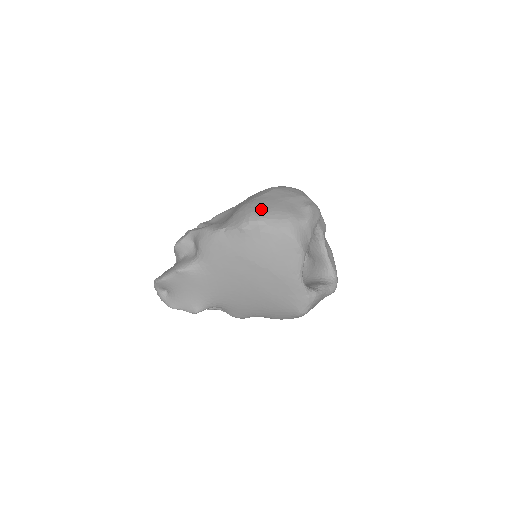
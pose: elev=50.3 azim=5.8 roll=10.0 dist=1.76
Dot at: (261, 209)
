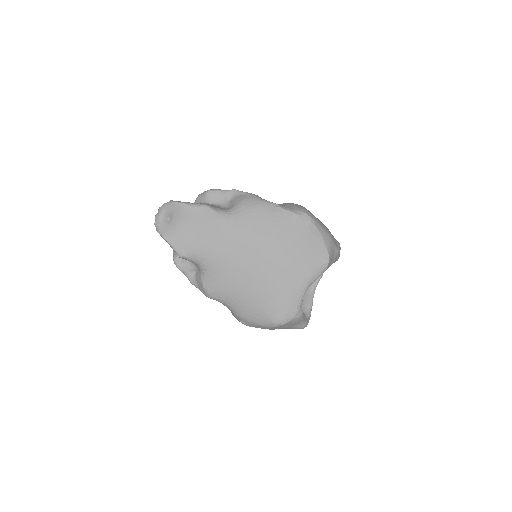
Dot at: occluded
